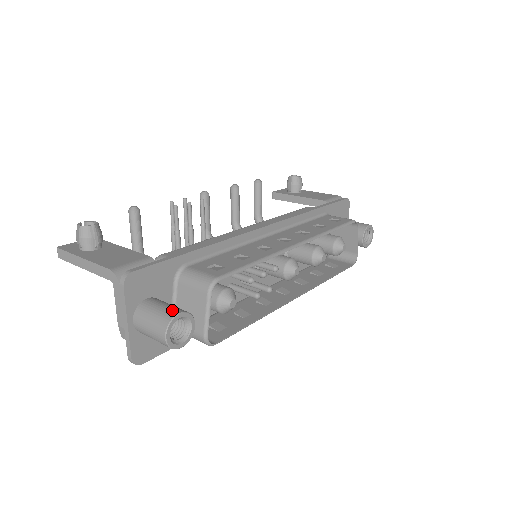
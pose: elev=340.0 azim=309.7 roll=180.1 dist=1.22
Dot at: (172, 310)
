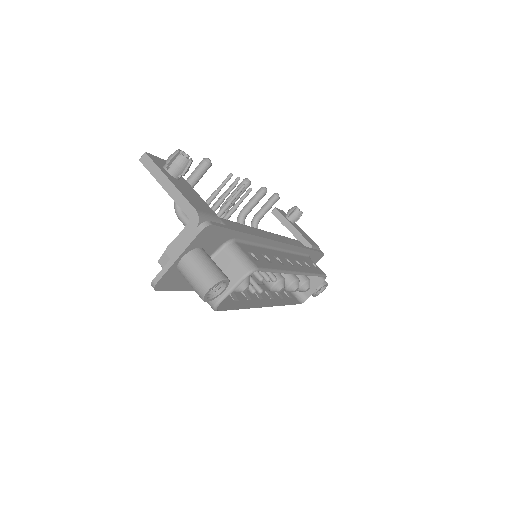
Dot at: (222, 272)
